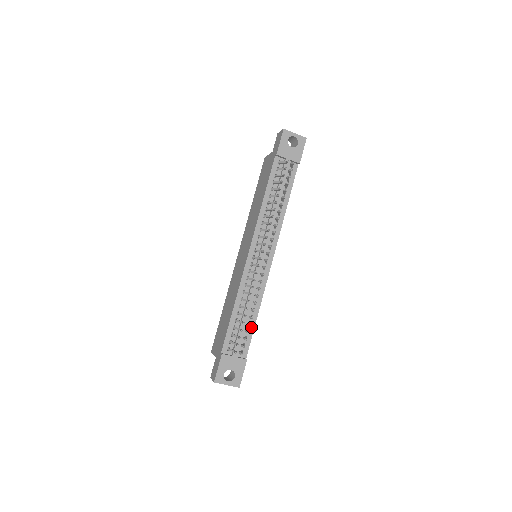
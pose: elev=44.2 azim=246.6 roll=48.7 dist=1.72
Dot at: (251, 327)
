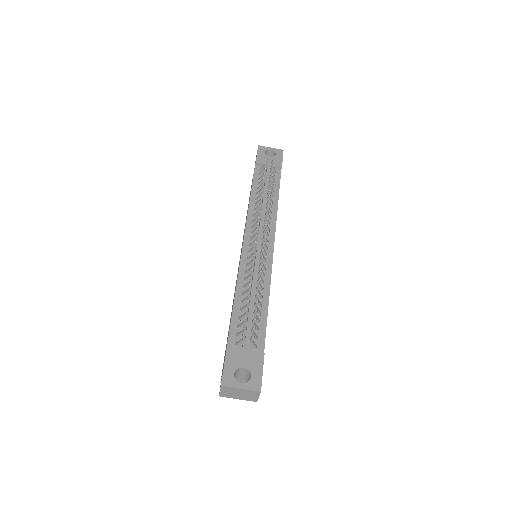
Dot at: (262, 317)
